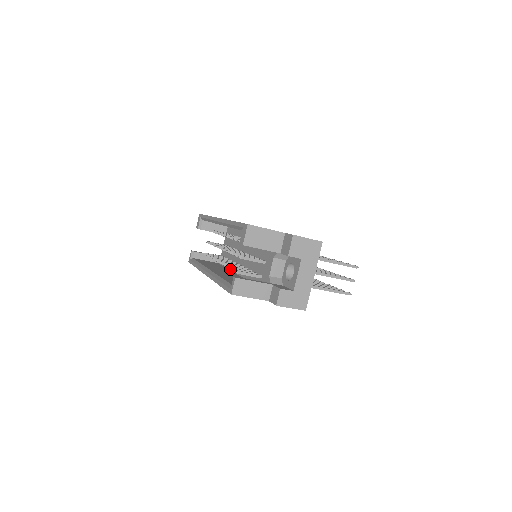
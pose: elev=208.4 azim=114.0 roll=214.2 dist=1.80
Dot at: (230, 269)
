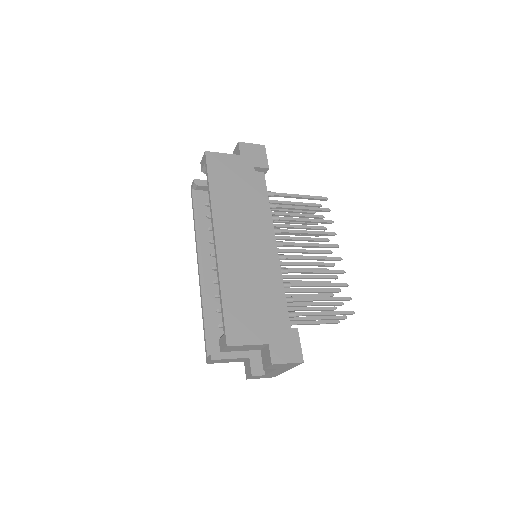
Dot at: occluded
